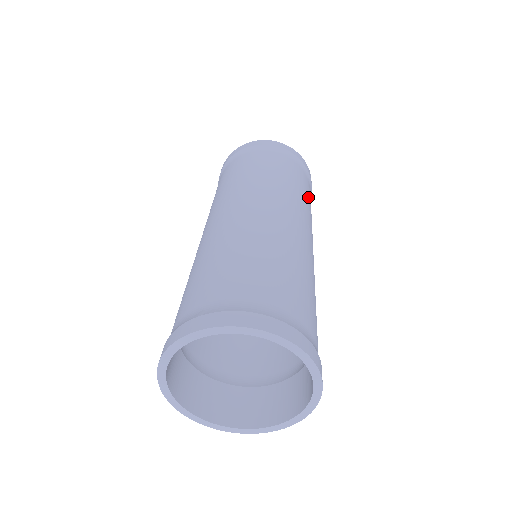
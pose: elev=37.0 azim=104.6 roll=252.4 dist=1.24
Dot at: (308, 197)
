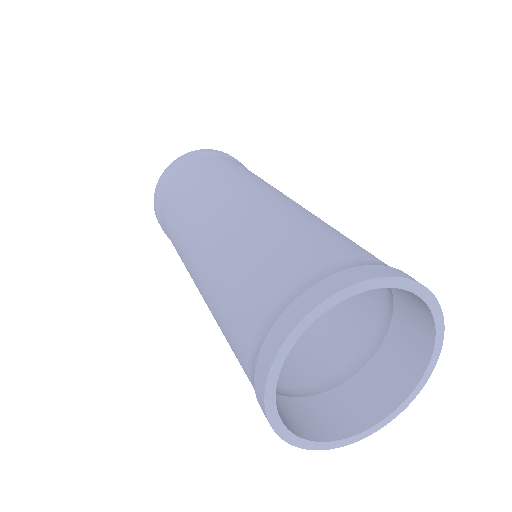
Dot at: (237, 168)
